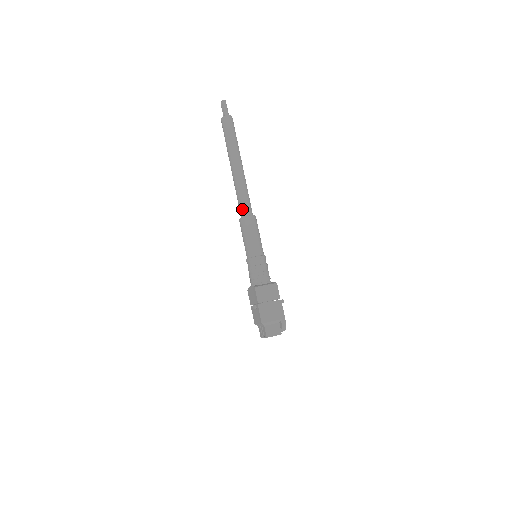
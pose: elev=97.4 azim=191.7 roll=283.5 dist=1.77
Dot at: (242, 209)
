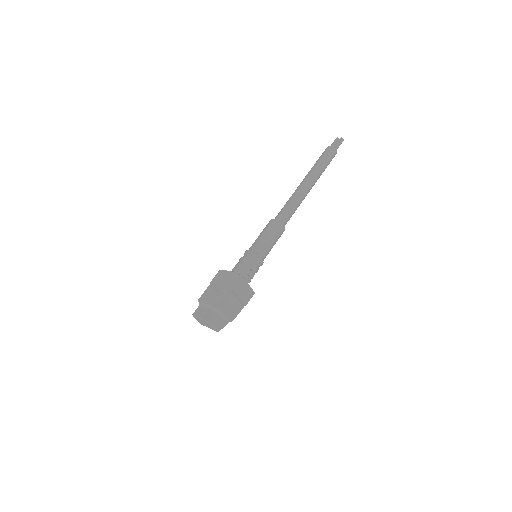
Dot at: (284, 215)
